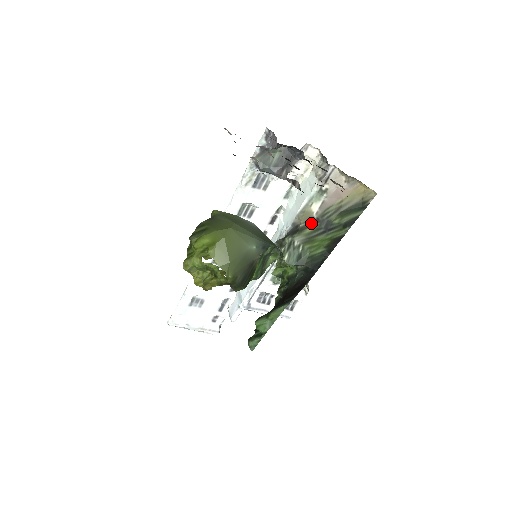
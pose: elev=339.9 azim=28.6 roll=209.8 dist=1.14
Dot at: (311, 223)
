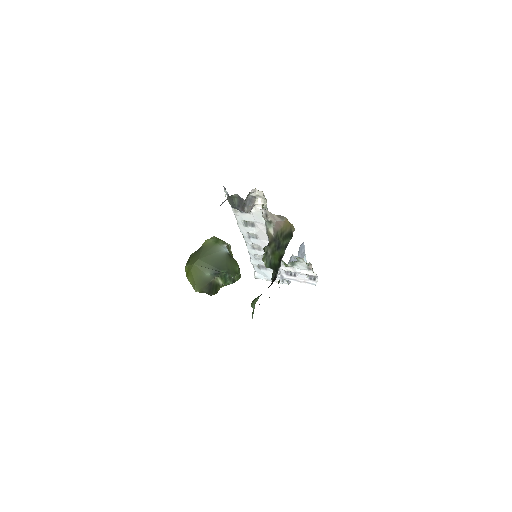
Dot at: (273, 241)
